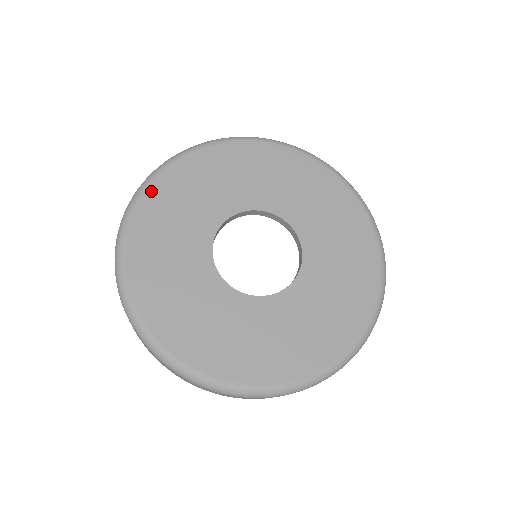
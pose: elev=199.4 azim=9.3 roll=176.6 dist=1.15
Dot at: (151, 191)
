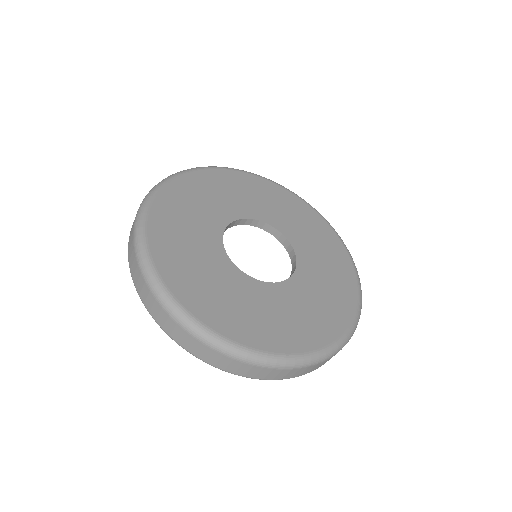
Dot at: (160, 198)
